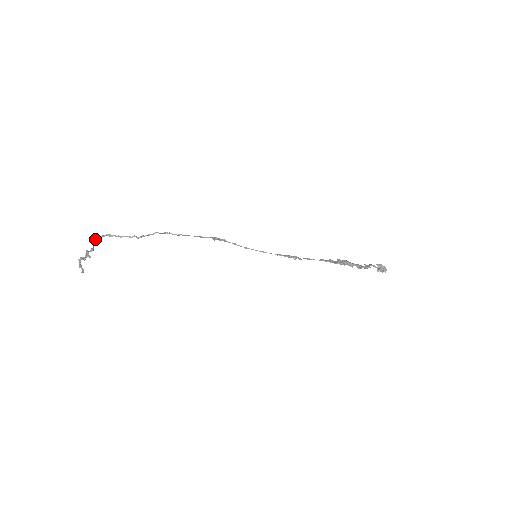
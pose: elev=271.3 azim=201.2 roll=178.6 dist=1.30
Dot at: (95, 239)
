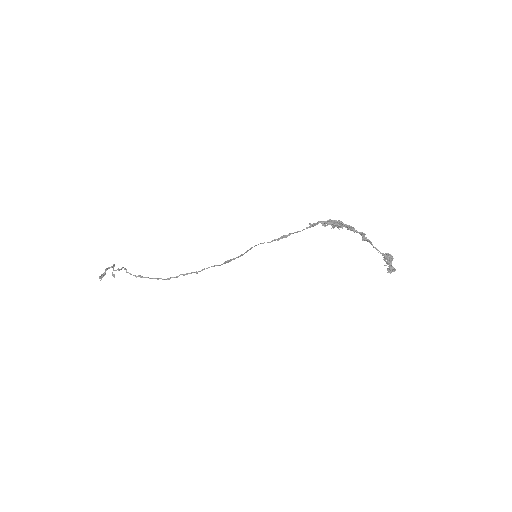
Dot at: occluded
